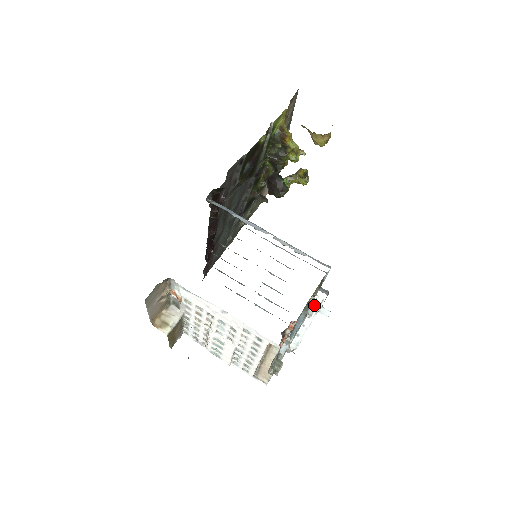
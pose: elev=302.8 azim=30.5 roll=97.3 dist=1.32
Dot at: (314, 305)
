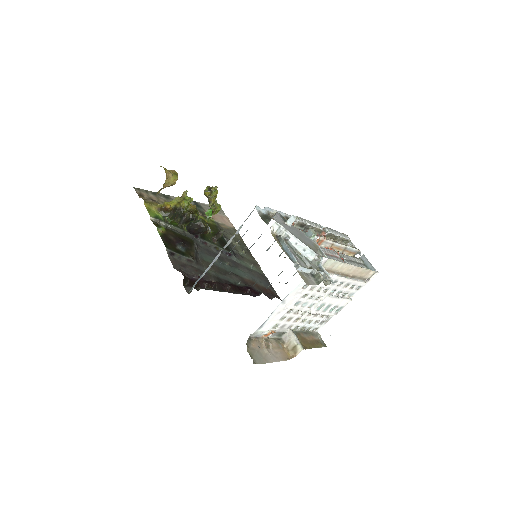
Dot at: (279, 231)
